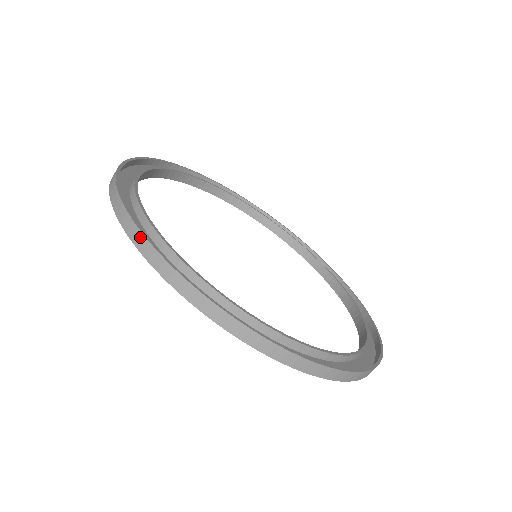
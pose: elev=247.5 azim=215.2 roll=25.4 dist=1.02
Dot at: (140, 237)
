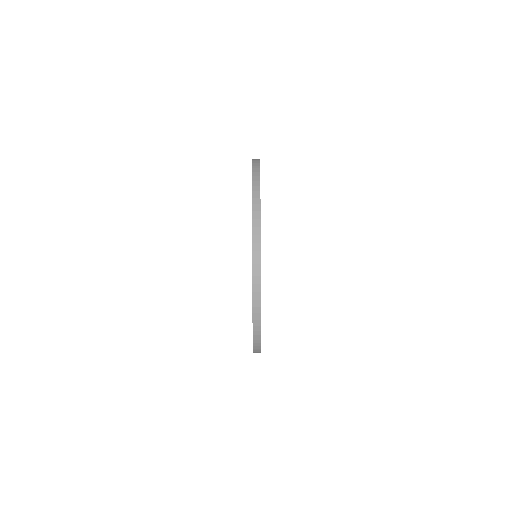
Dot at: (258, 271)
